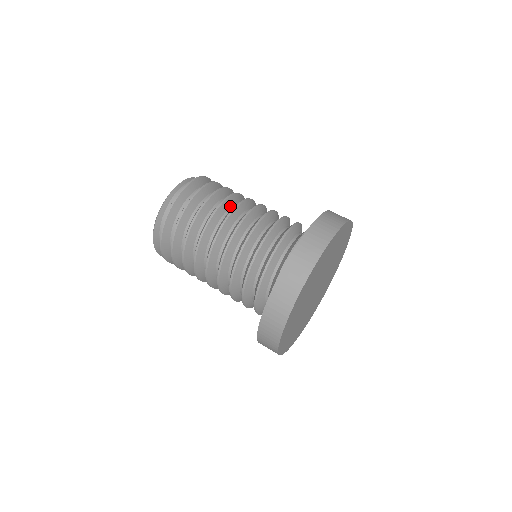
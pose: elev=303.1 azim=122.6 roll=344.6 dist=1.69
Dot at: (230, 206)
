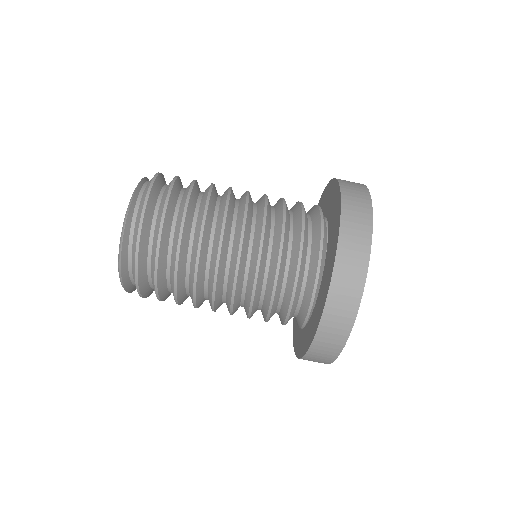
Dot at: (215, 200)
